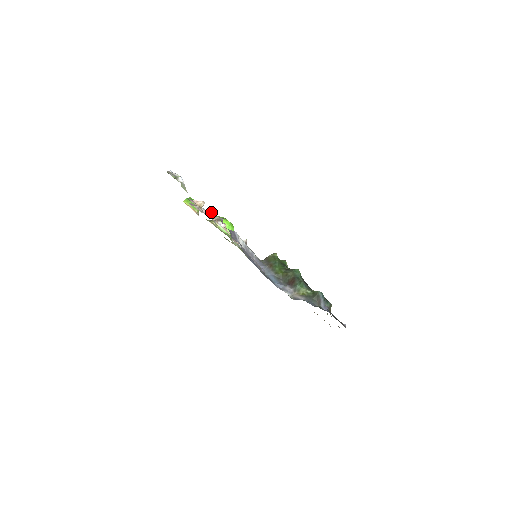
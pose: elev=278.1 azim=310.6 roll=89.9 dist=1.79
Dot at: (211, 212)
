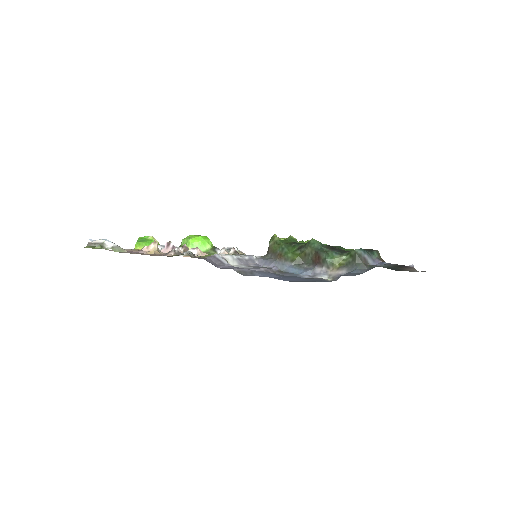
Dot at: (171, 253)
